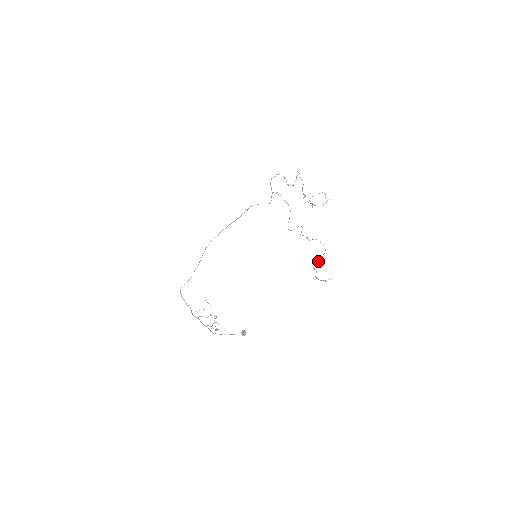
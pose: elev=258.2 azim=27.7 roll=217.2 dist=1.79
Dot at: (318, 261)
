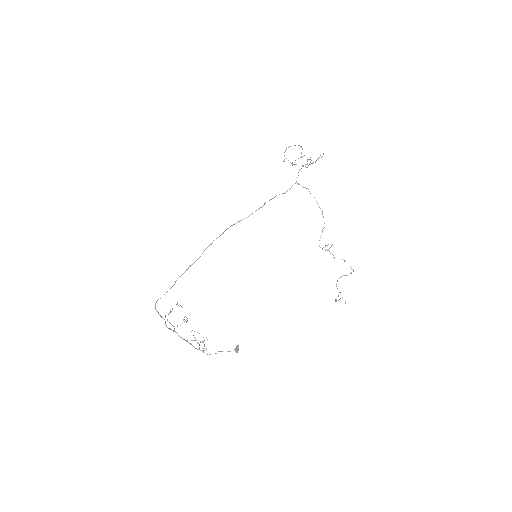
Dot at: (337, 281)
